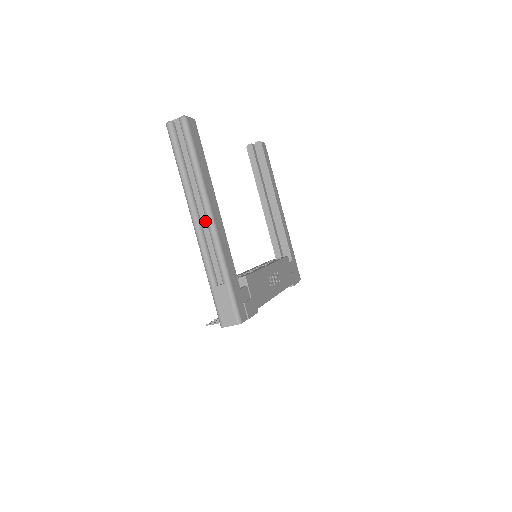
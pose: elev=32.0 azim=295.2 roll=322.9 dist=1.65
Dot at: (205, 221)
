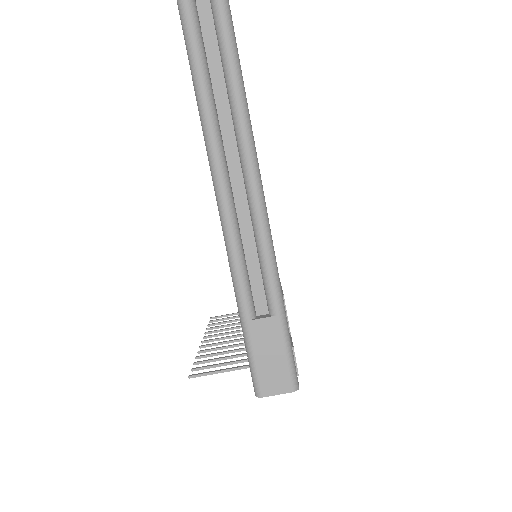
Dot at: (241, 191)
